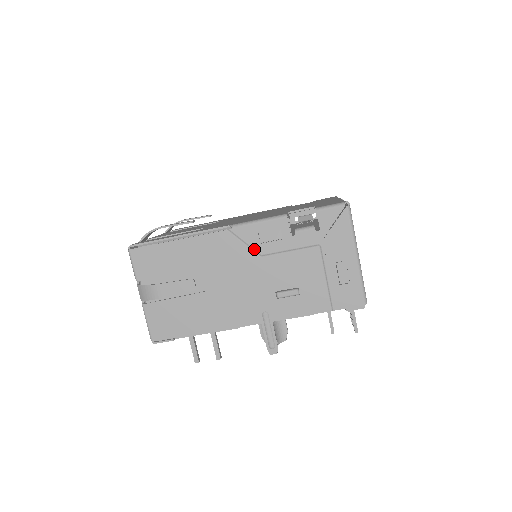
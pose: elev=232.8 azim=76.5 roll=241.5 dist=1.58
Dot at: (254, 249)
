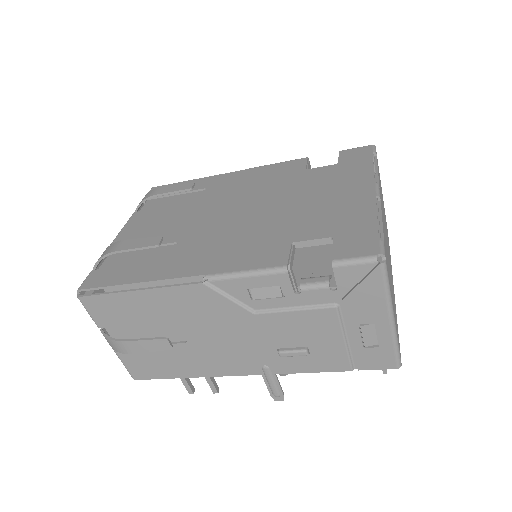
Dot at: (244, 304)
